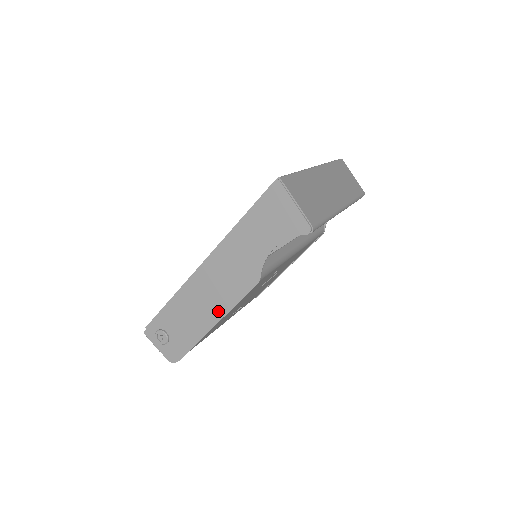
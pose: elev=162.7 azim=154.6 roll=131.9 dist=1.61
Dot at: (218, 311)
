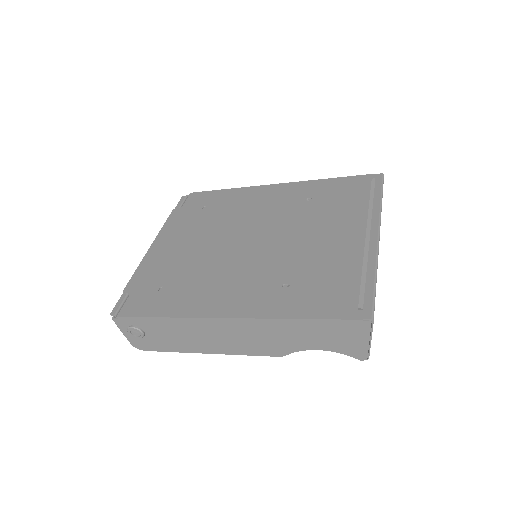
Dot at: (220, 349)
